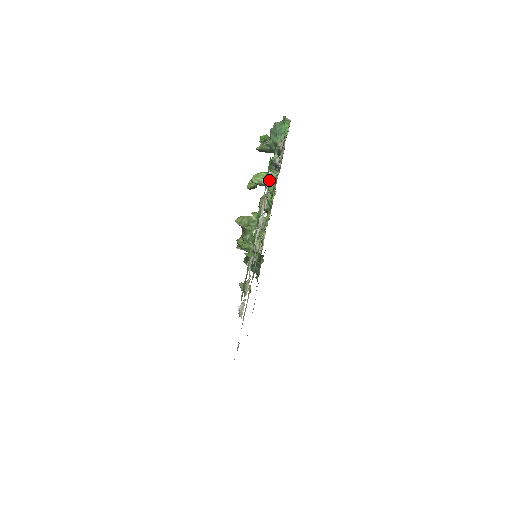
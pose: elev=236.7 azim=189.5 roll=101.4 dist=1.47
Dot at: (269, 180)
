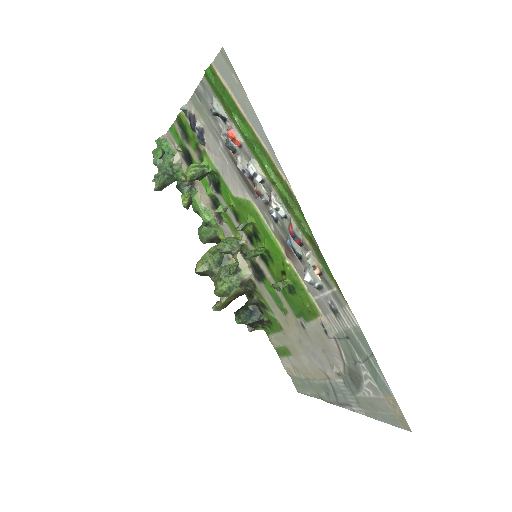
Dot at: (219, 104)
